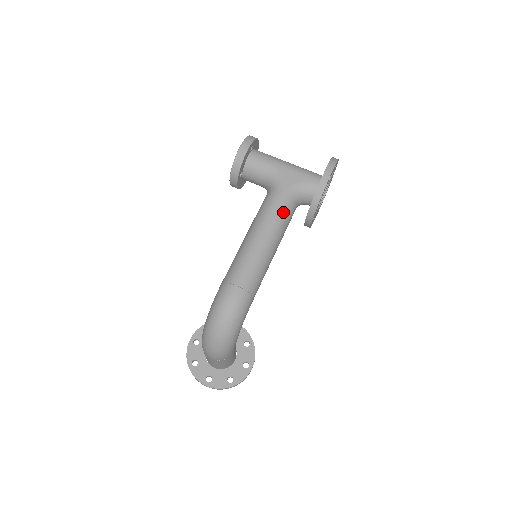
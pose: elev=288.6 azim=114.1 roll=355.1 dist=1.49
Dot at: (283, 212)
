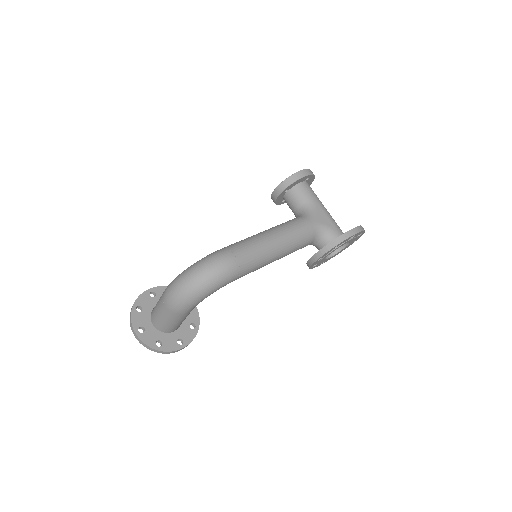
Dot at: (302, 235)
